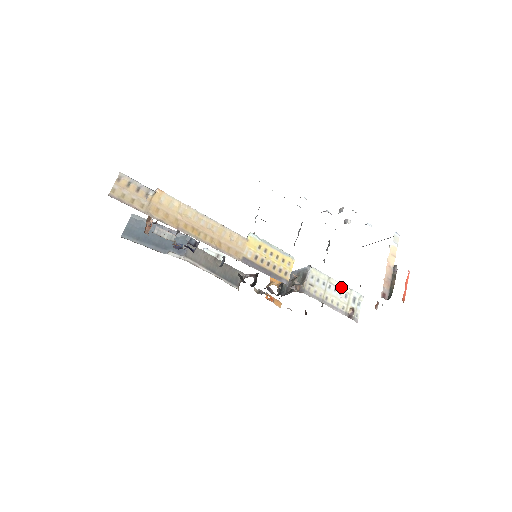
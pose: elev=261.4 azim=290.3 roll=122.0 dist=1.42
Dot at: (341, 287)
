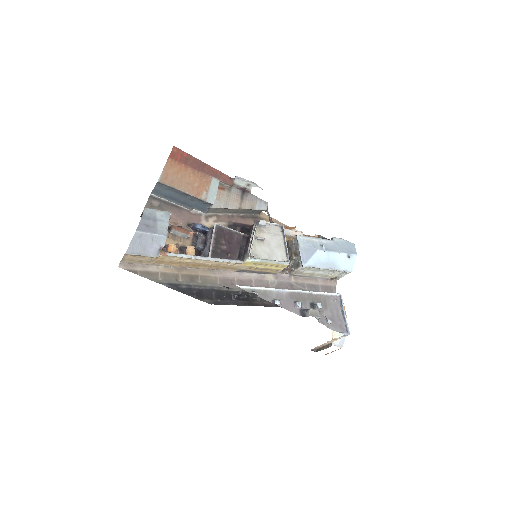
Dot at: (331, 270)
